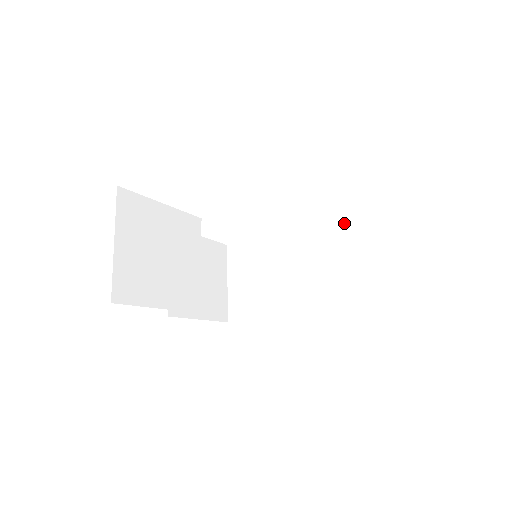
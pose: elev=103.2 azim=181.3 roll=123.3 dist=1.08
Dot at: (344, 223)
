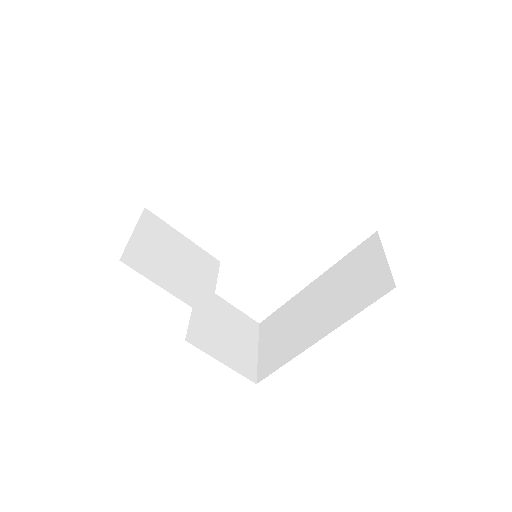
Dot at: (349, 253)
